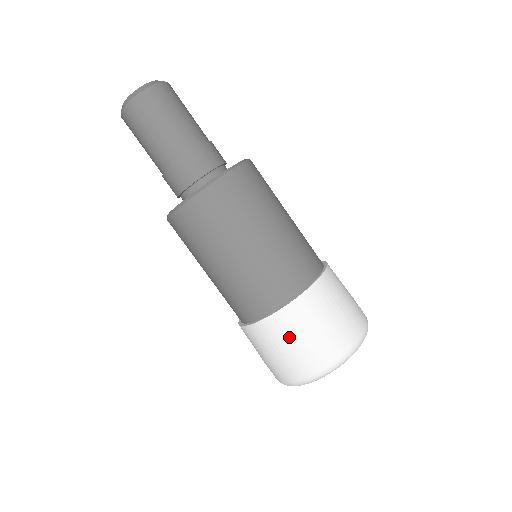
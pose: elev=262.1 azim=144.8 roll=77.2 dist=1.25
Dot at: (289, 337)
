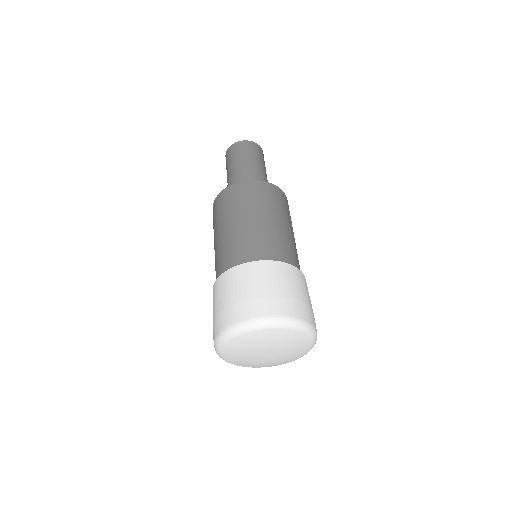
Dot at: (287, 282)
